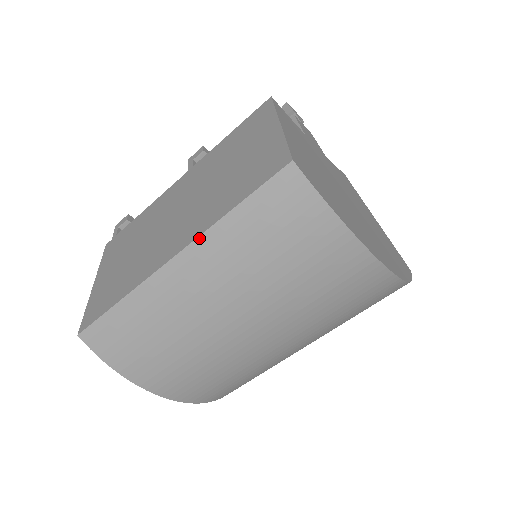
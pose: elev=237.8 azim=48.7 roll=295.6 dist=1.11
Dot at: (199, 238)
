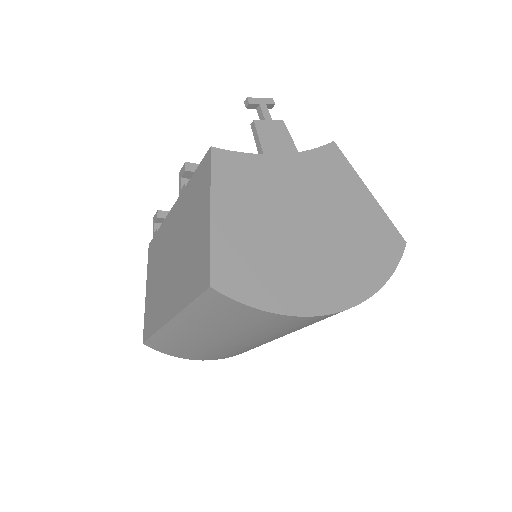
Dot at: (178, 315)
